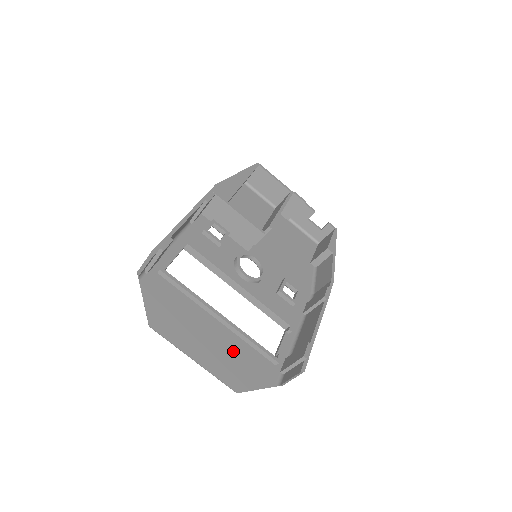
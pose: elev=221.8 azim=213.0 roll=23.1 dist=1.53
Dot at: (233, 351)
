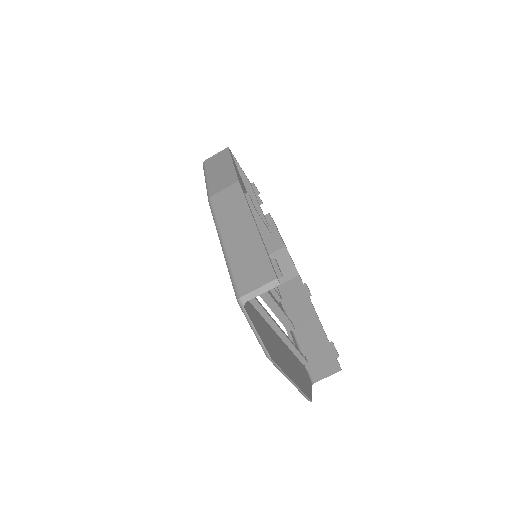
Dot at: (293, 362)
